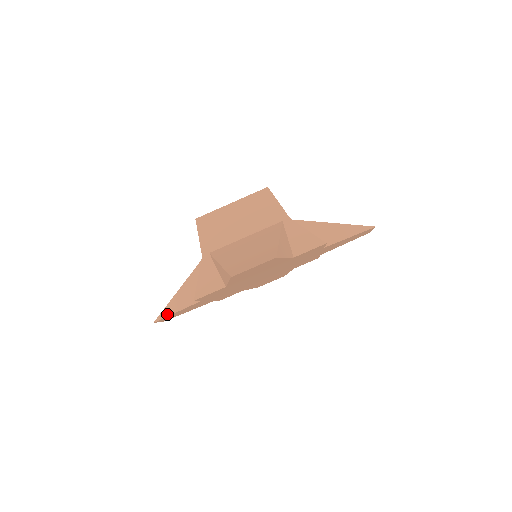
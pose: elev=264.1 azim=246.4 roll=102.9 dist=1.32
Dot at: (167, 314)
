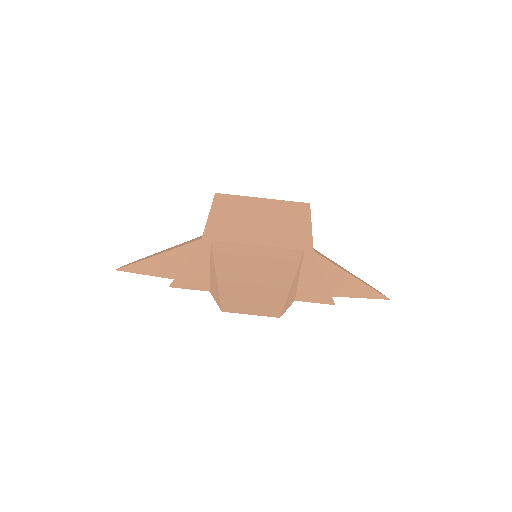
Dot at: (134, 270)
